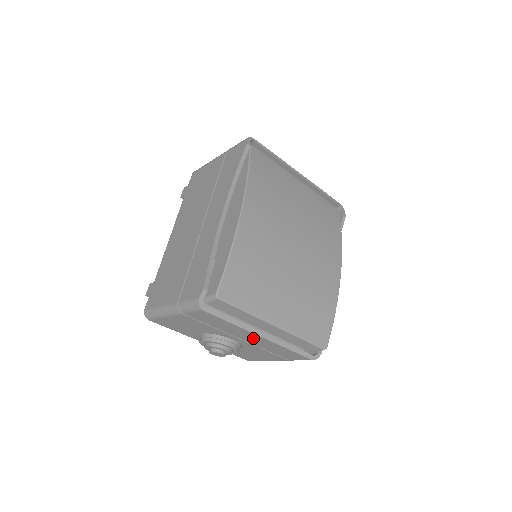
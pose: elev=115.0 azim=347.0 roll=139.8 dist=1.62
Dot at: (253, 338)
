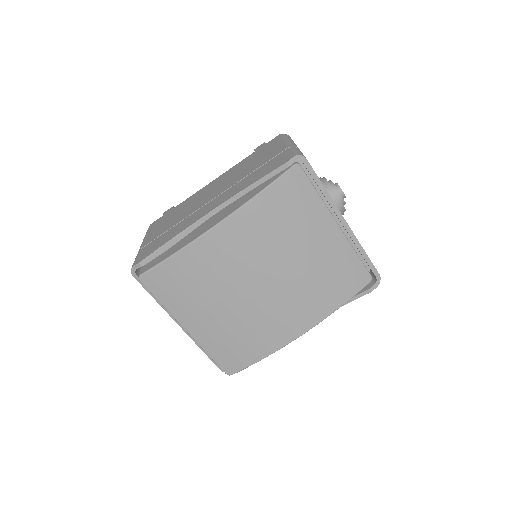
Dot at: occluded
